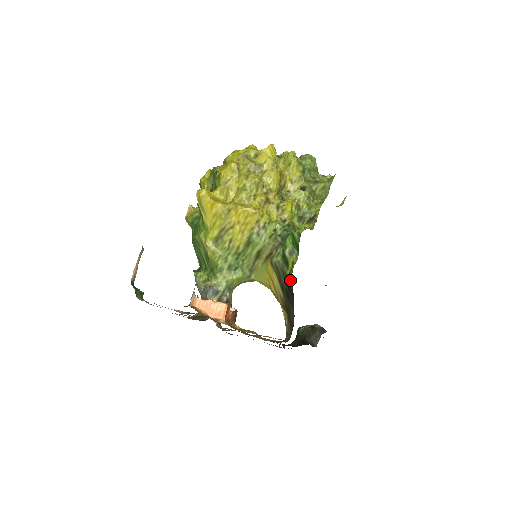
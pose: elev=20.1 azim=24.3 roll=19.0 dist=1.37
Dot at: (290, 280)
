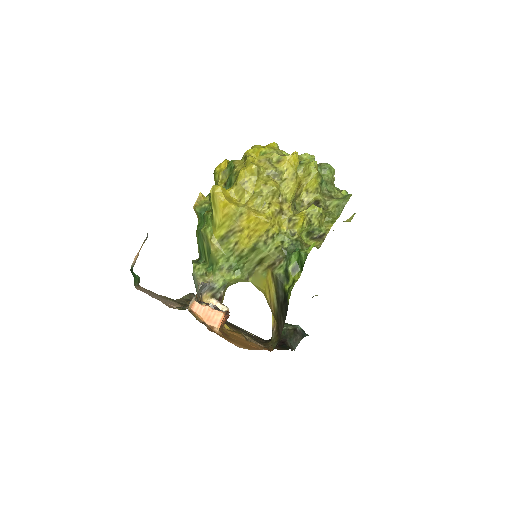
Dot at: (288, 296)
